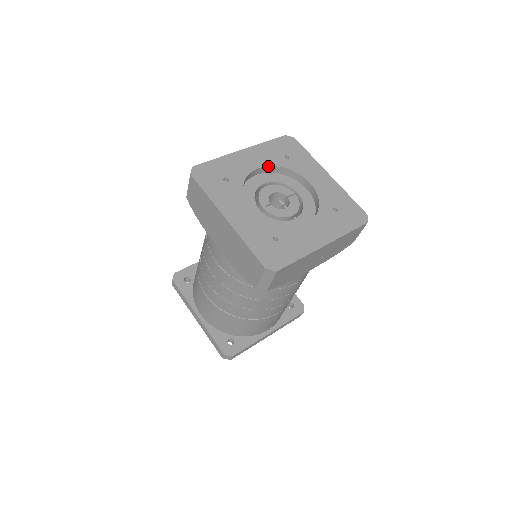
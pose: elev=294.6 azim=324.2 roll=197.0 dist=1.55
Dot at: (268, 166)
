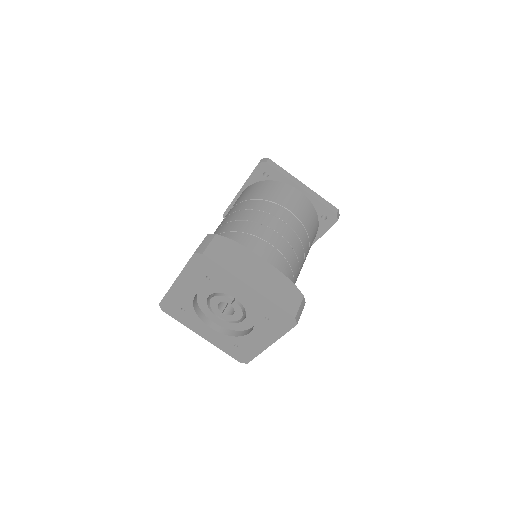
Dot at: (200, 291)
